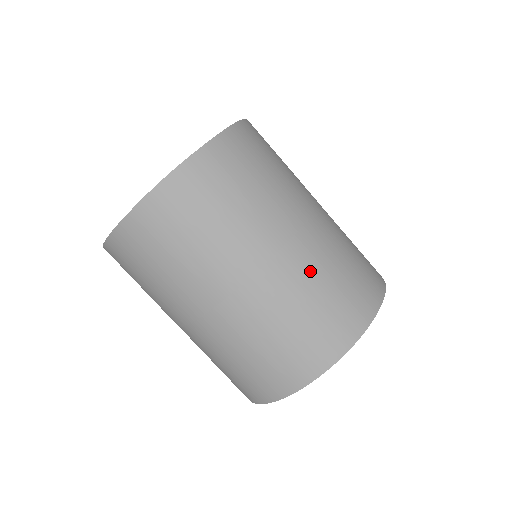
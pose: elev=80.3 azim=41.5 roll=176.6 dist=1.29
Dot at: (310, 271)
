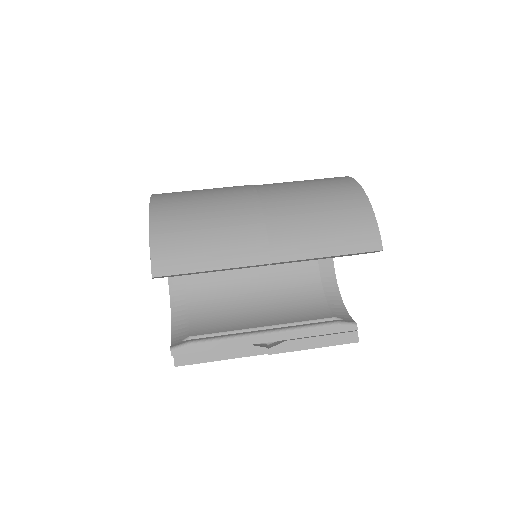
Dot at: occluded
